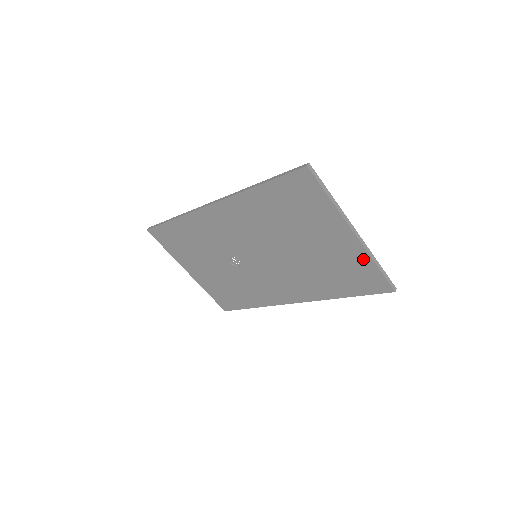
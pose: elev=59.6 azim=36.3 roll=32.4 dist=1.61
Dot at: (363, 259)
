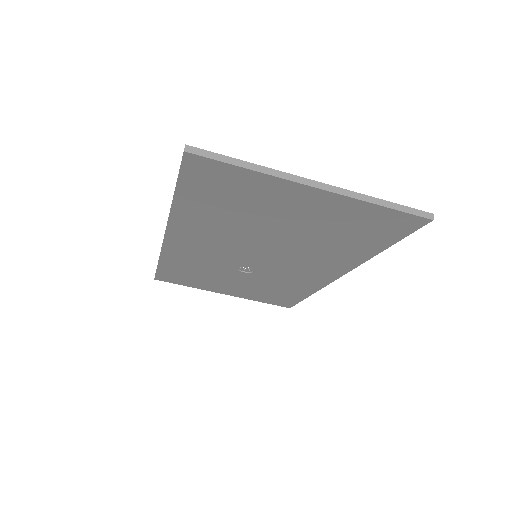
Dot at: (356, 207)
